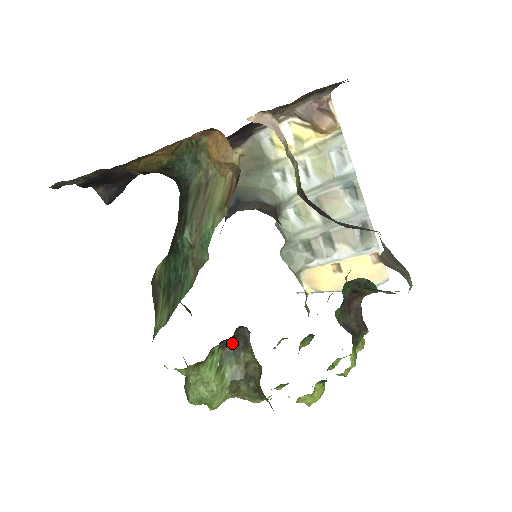
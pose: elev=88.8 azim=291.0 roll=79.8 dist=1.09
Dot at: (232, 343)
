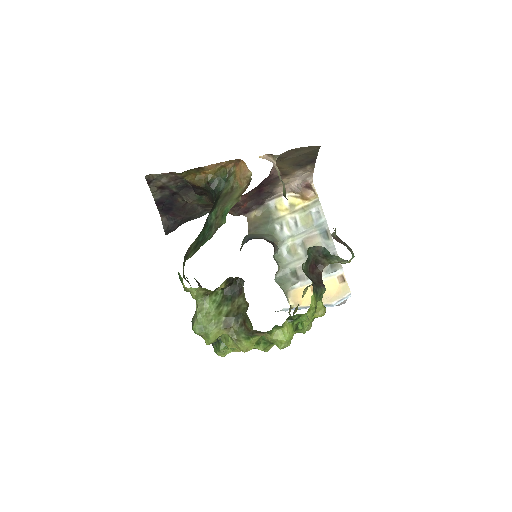
Dot at: (231, 292)
